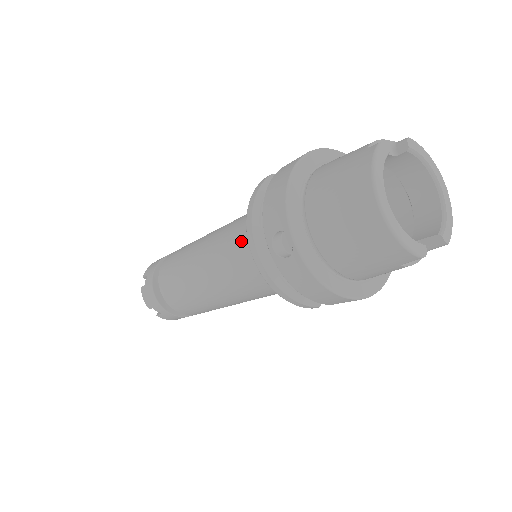
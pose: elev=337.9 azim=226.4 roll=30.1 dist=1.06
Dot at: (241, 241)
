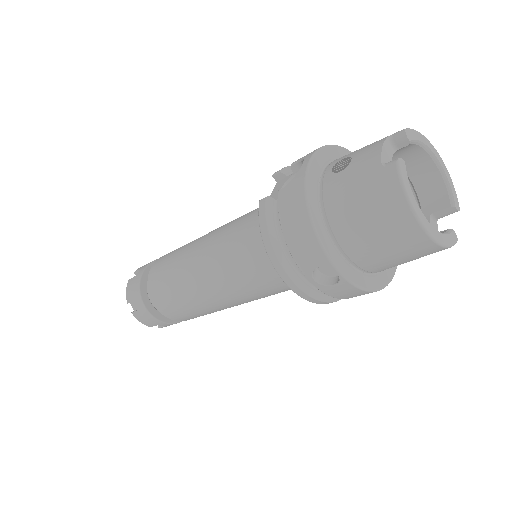
Dot at: (255, 265)
